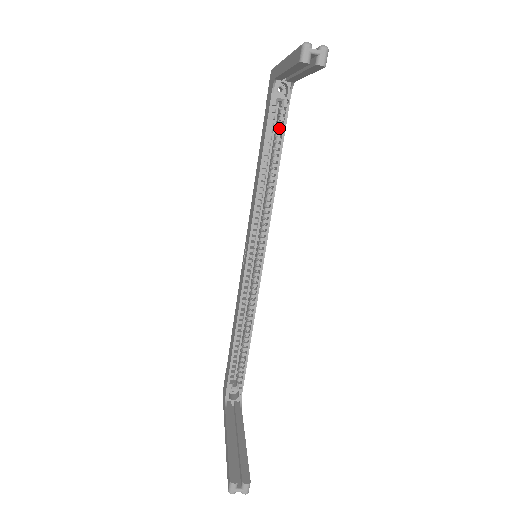
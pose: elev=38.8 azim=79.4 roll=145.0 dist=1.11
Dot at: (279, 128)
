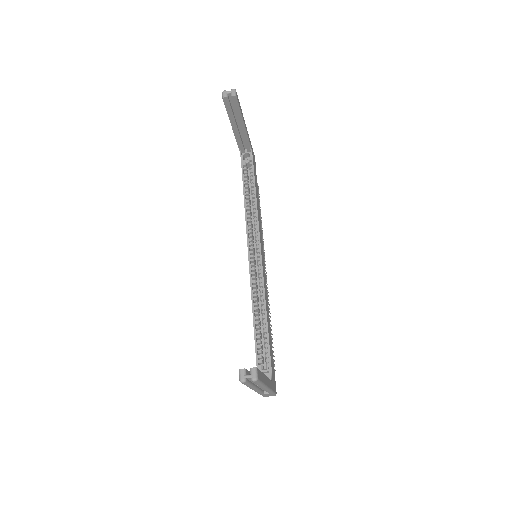
Dot at: (251, 177)
